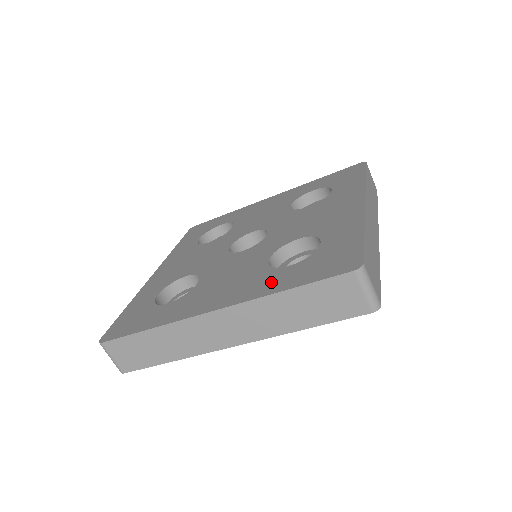
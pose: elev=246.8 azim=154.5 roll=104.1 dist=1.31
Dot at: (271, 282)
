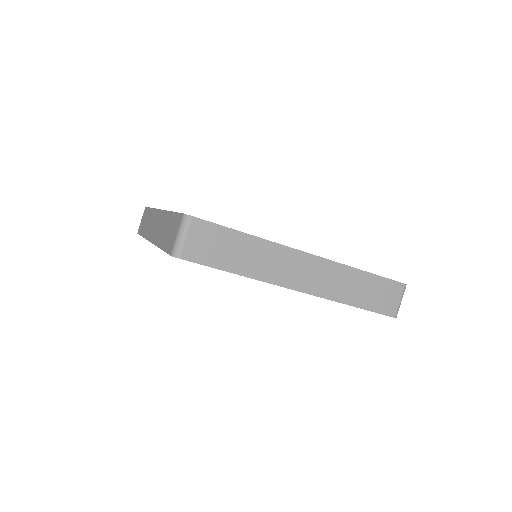
Dot at: occluded
